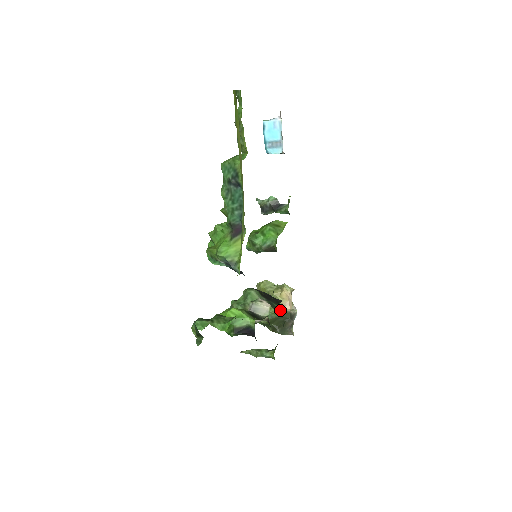
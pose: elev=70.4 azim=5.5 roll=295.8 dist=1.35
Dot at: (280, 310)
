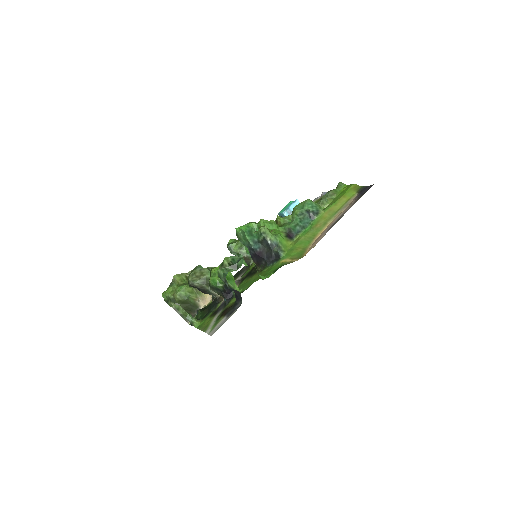
Dot at: (198, 300)
